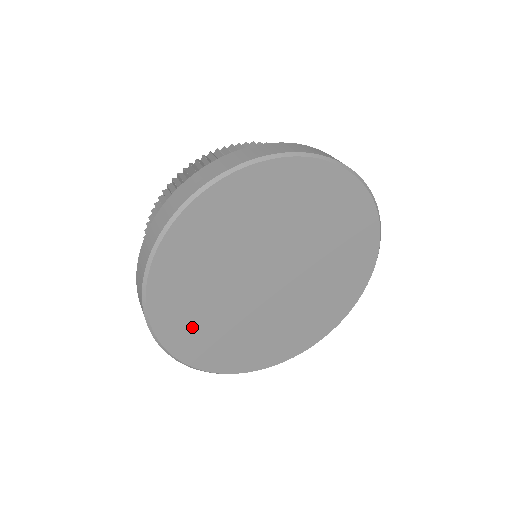
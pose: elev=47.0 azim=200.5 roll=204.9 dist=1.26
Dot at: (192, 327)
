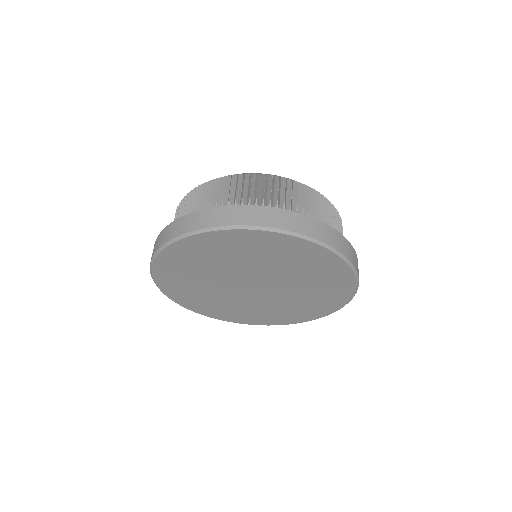
Dot at: (182, 267)
